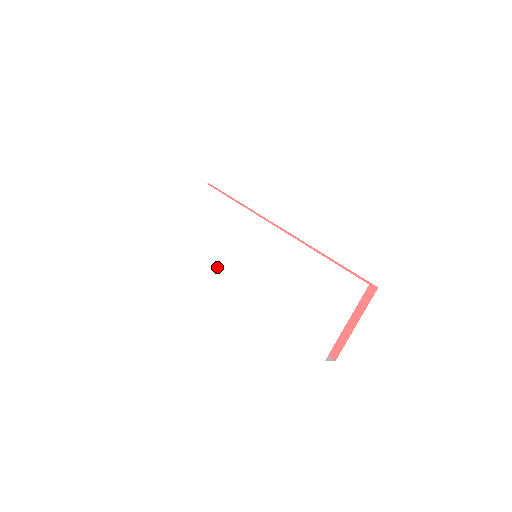
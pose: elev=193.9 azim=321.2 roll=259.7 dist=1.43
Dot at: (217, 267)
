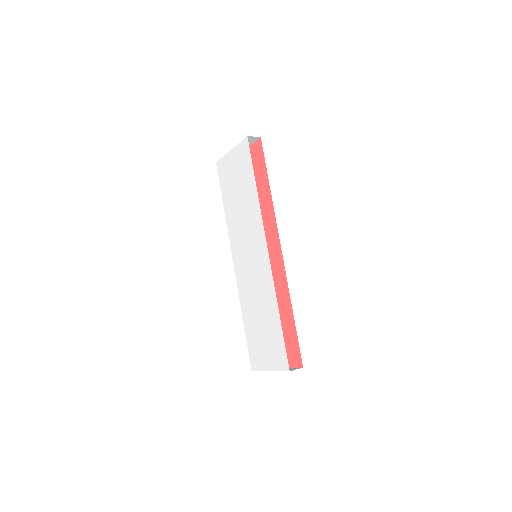
Dot at: (230, 235)
